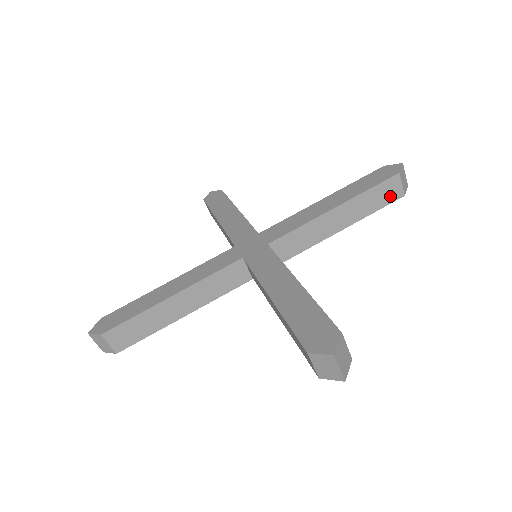
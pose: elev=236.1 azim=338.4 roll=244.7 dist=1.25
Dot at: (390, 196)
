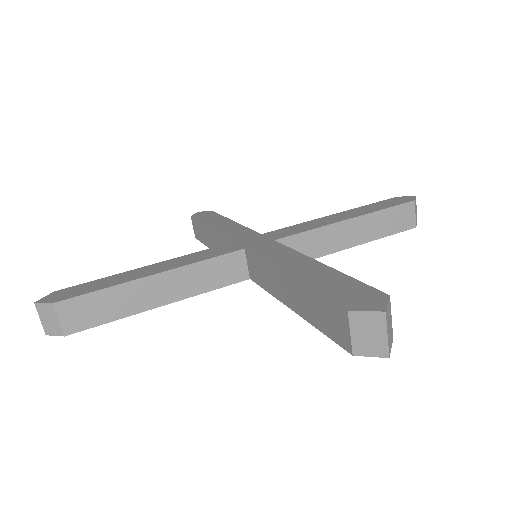
Dot at: (403, 223)
